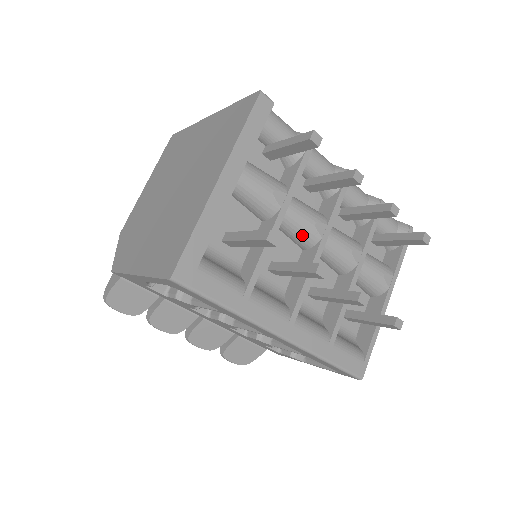
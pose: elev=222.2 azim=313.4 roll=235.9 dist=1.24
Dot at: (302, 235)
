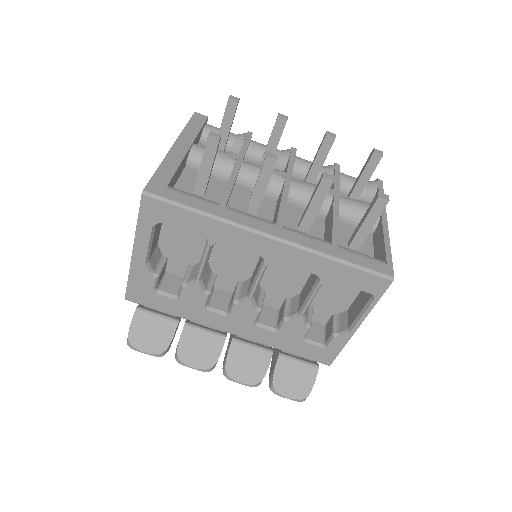
Dot at: occluded
